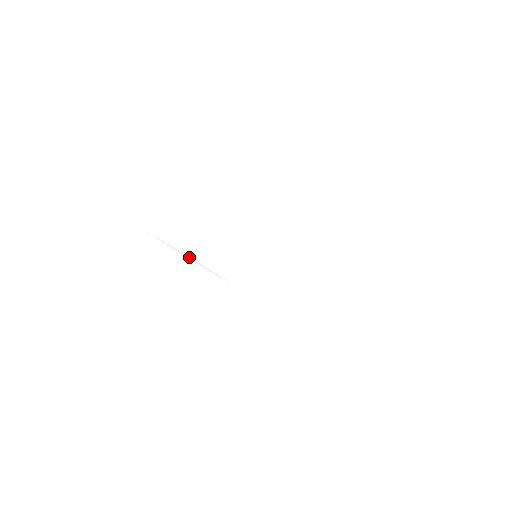
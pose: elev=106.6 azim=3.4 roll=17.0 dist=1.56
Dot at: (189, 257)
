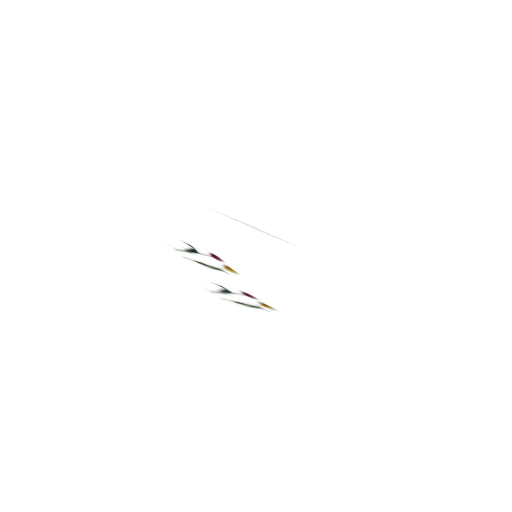
Dot at: (204, 252)
